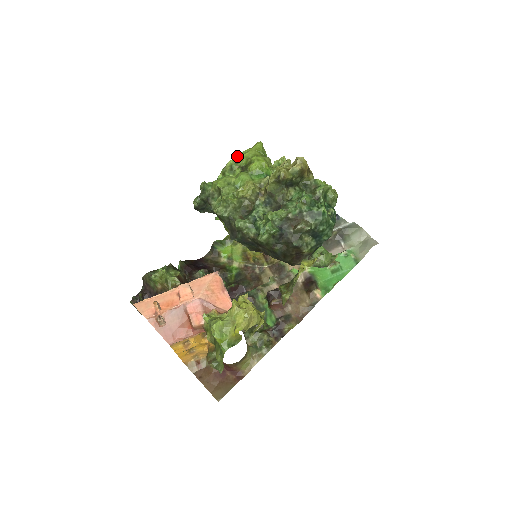
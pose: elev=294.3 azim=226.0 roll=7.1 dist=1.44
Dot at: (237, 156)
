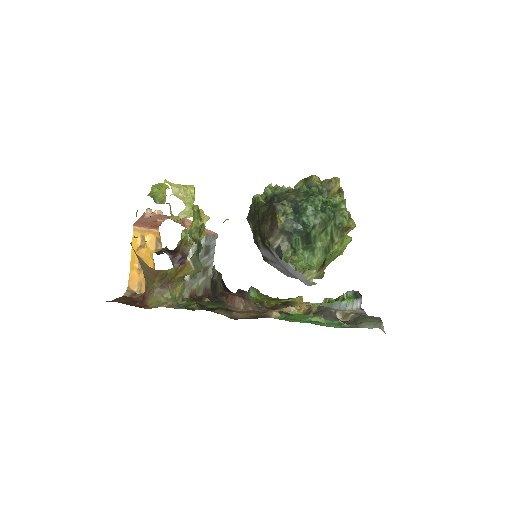
Dot at: occluded
